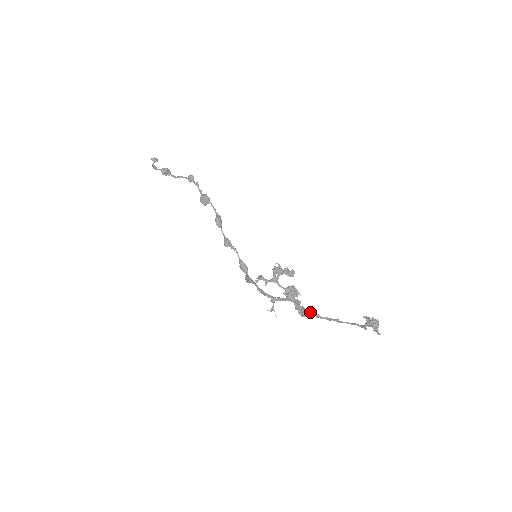
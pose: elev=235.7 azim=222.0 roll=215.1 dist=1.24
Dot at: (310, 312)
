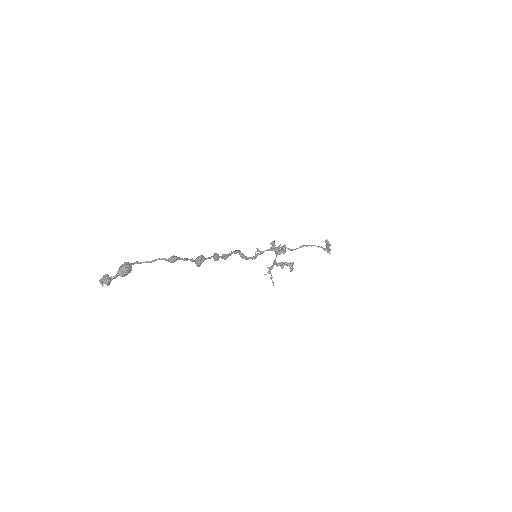
Dot at: occluded
